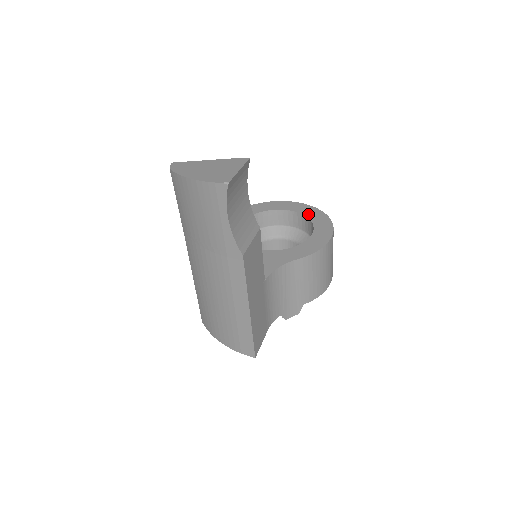
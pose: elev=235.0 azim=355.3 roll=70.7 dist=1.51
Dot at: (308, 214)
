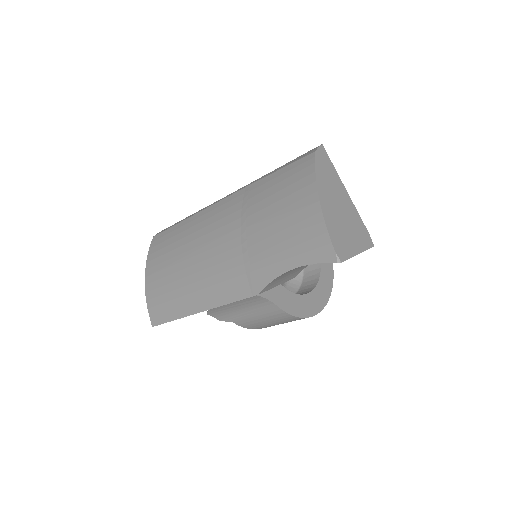
Dot at: (324, 269)
